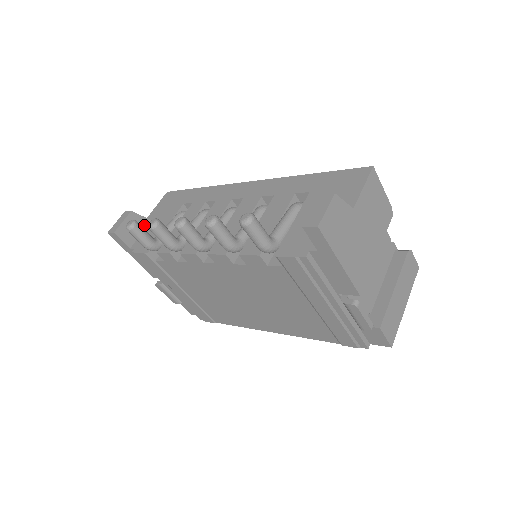
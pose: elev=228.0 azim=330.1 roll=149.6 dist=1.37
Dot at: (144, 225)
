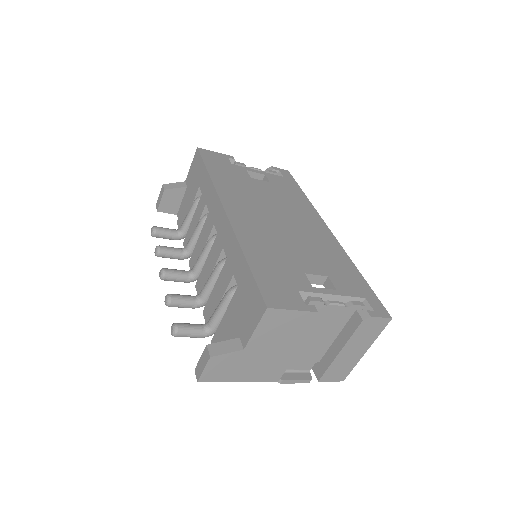
Dot at: (182, 193)
